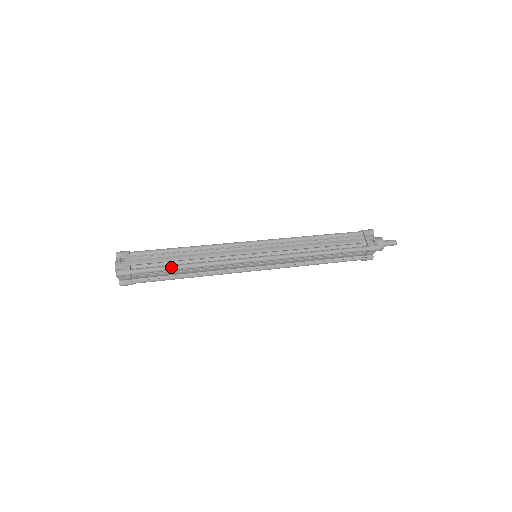
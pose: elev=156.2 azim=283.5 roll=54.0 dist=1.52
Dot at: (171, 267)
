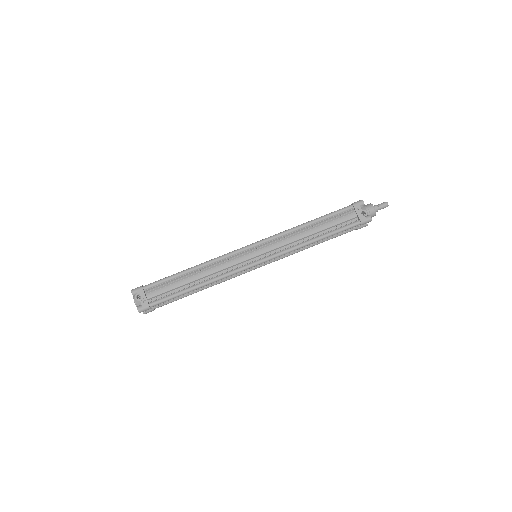
Dot at: (183, 292)
